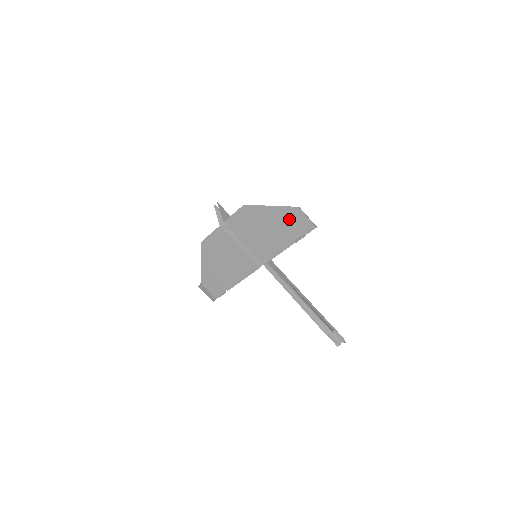
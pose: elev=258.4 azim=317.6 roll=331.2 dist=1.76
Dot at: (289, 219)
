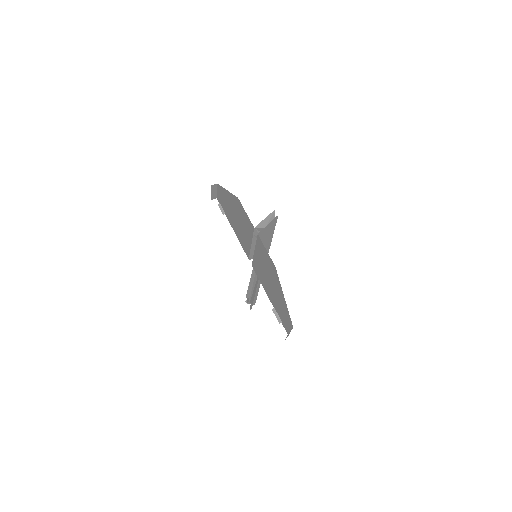
Dot at: (284, 311)
